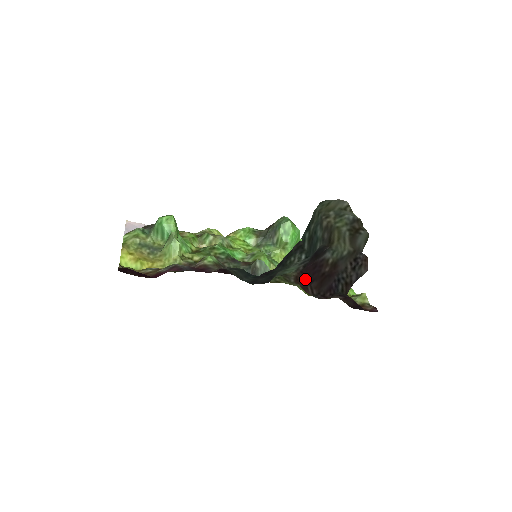
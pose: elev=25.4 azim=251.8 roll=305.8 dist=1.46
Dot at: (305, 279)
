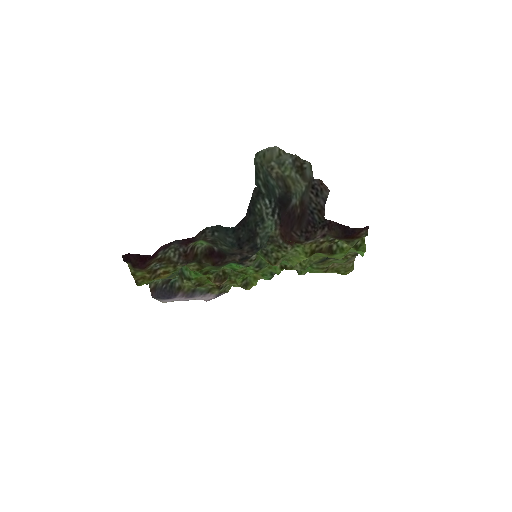
Dot at: (287, 230)
